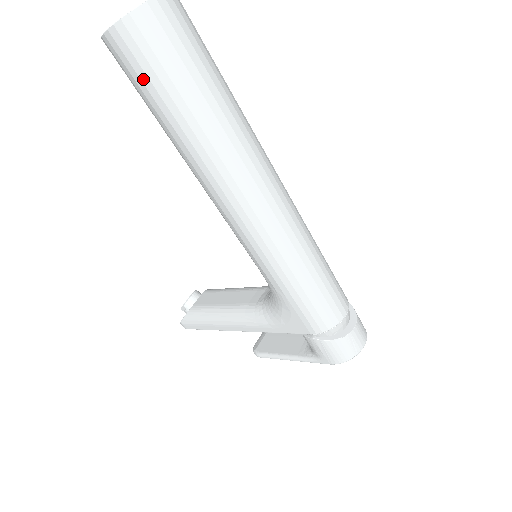
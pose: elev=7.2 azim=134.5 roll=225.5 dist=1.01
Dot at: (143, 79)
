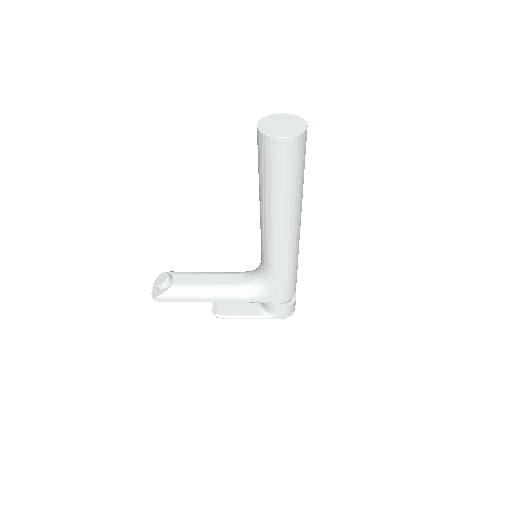
Dot at: (283, 165)
